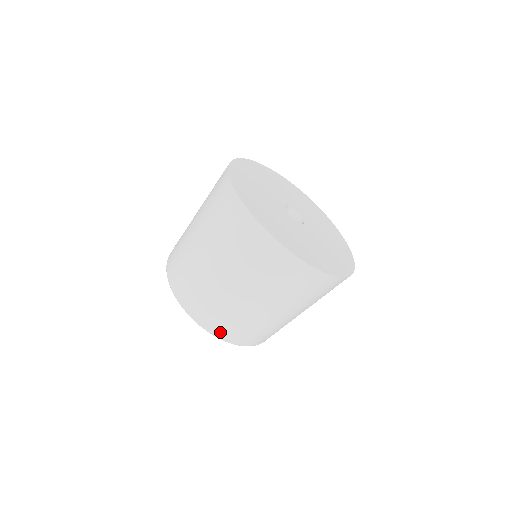
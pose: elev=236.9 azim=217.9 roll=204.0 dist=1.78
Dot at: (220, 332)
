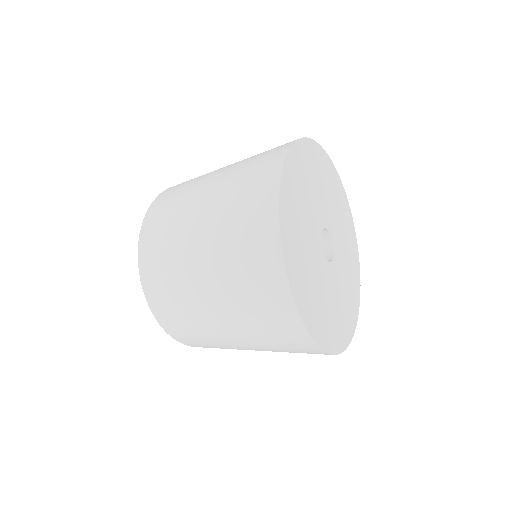
Dot at: occluded
